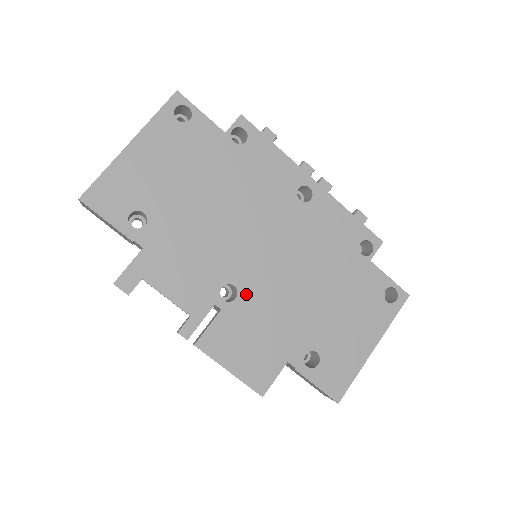
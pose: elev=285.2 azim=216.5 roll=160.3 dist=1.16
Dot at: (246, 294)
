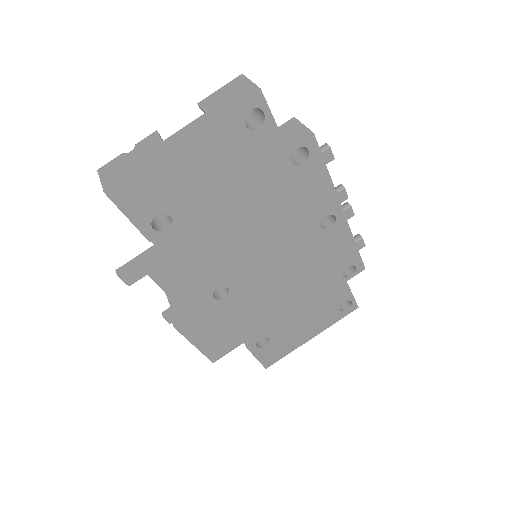
Dot at: (235, 295)
